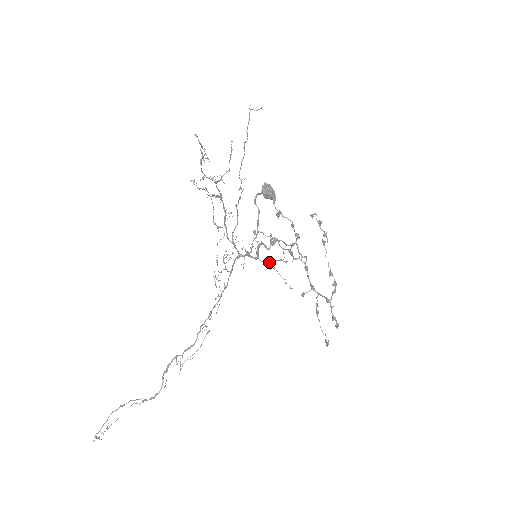
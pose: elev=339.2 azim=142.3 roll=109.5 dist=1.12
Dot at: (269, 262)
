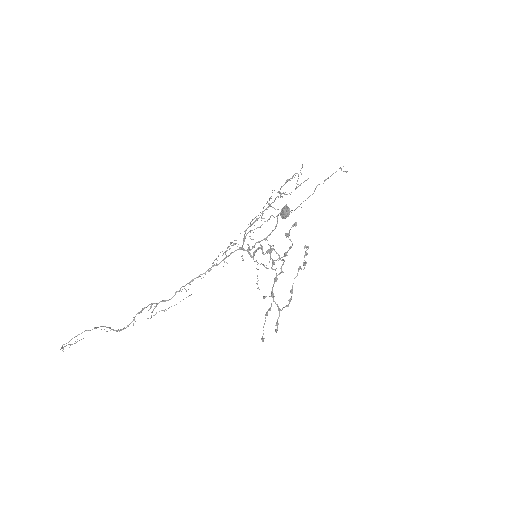
Dot at: (258, 263)
